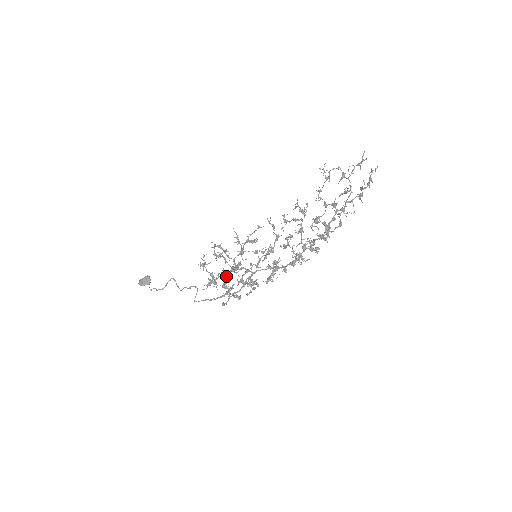
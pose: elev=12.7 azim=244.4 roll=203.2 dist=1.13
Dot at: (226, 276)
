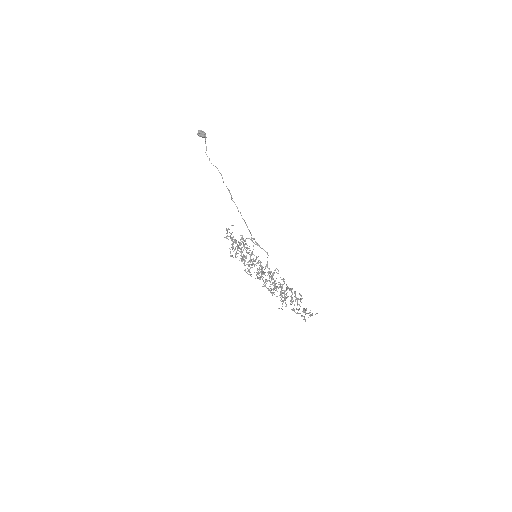
Dot at: occluded
